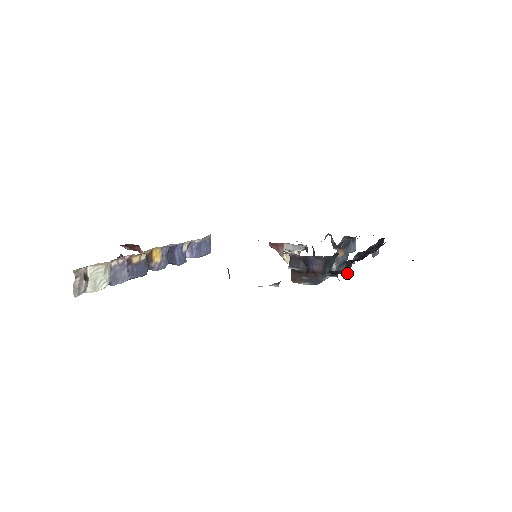
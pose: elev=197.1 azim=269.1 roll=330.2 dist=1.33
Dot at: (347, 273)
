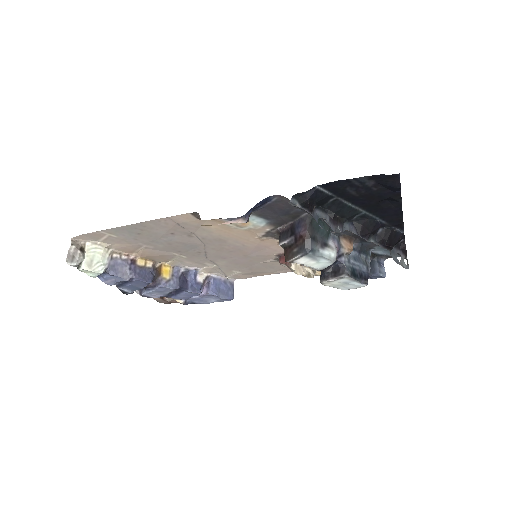
Dot at: (336, 231)
